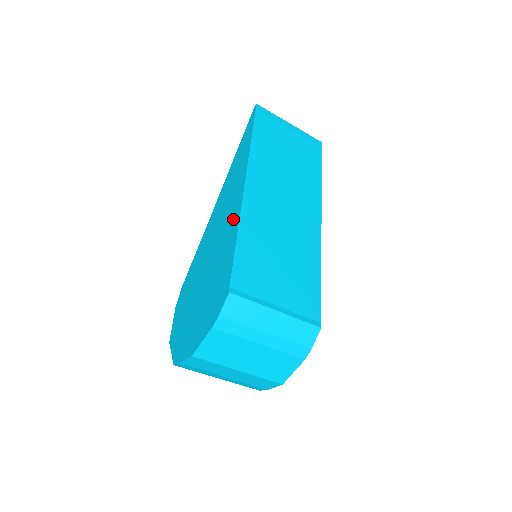
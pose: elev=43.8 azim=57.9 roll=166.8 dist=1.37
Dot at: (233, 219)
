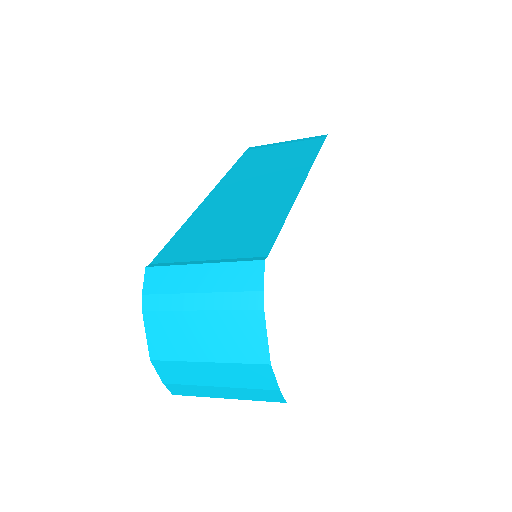
Dot at: occluded
